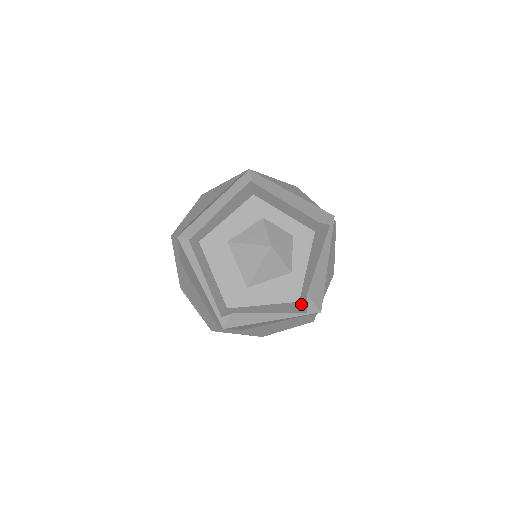
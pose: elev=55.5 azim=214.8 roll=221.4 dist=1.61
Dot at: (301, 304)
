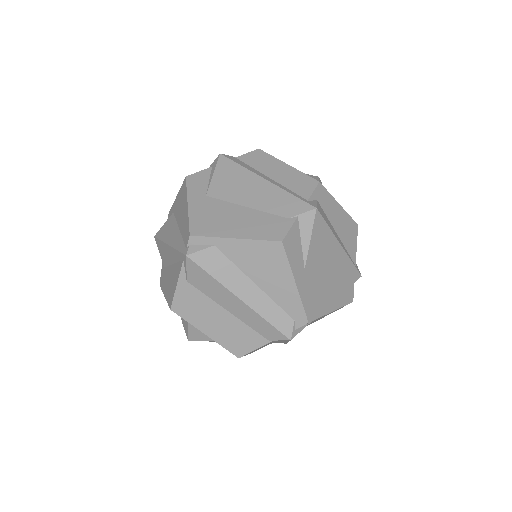
Dot at: (357, 235)
